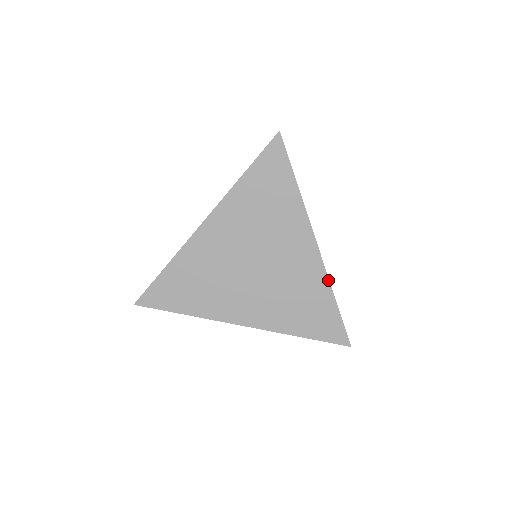
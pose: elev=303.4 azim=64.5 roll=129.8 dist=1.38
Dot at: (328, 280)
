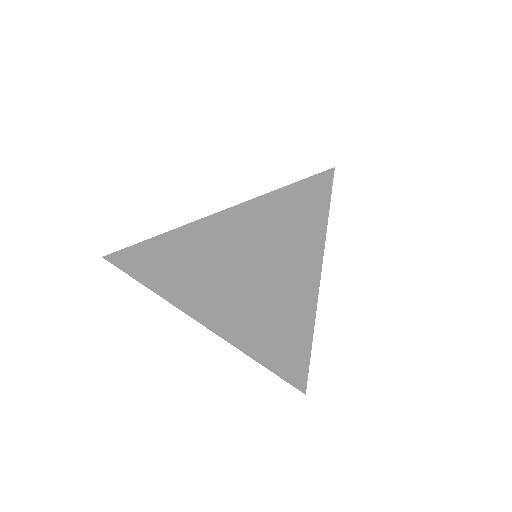
Dot at: occluded
